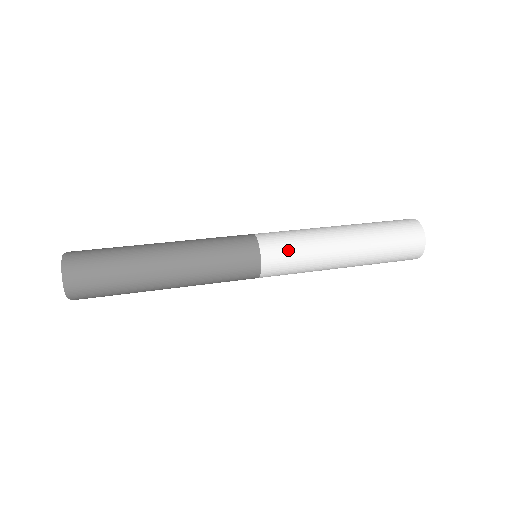
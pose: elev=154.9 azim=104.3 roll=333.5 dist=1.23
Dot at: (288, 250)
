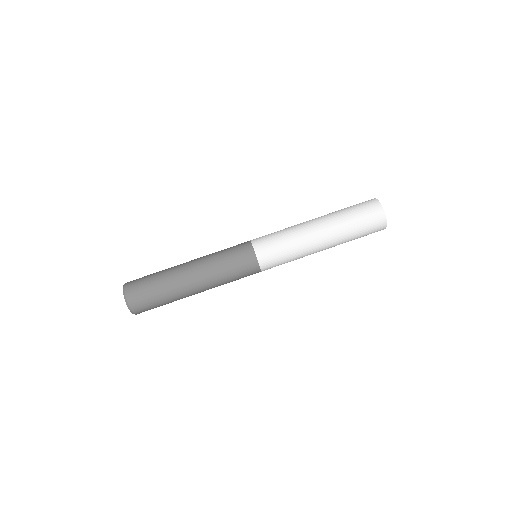
Dot at: (277, 251)
